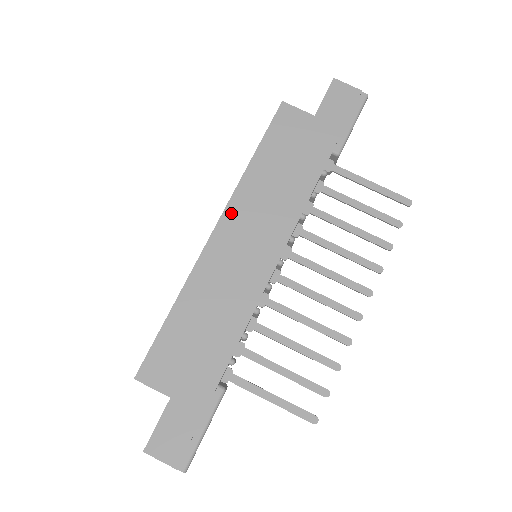
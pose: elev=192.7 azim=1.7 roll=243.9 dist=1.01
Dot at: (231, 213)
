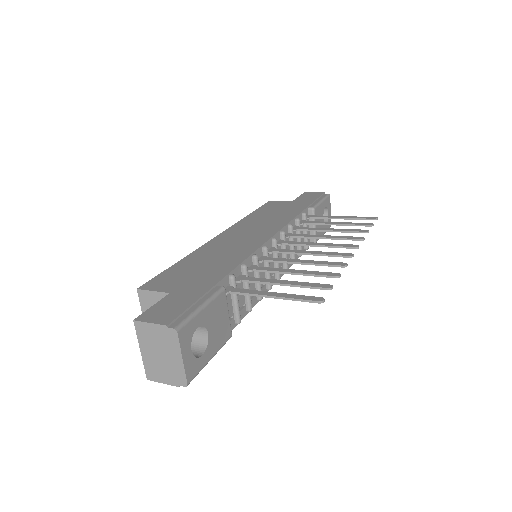
Dot at: (233, 229)
